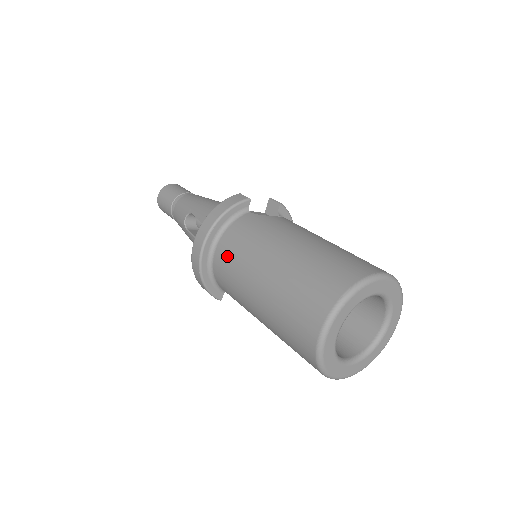
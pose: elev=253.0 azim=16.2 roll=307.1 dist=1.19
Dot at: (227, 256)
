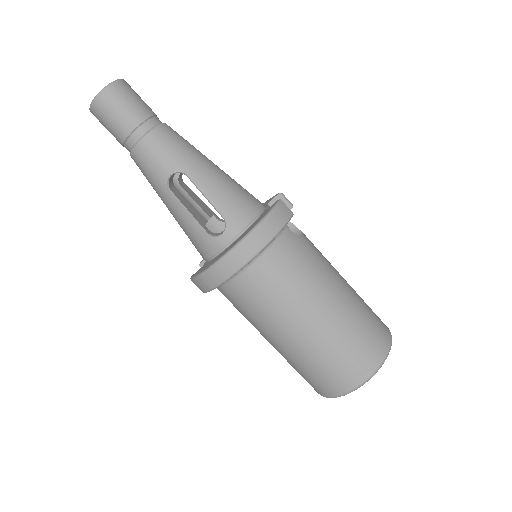
Dot at: (268, 281)
